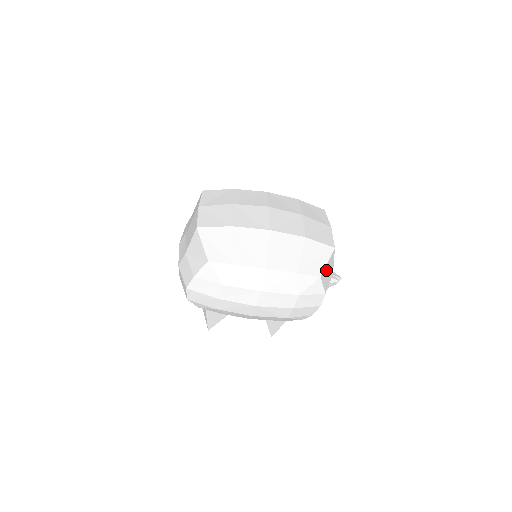
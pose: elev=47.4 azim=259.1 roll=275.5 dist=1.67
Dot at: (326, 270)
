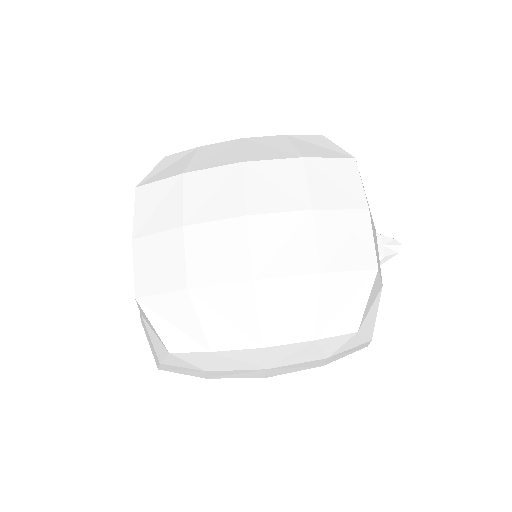
Dot at: (367, 308)
